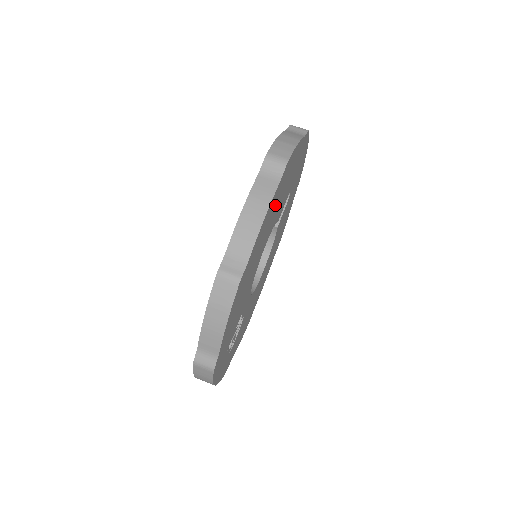
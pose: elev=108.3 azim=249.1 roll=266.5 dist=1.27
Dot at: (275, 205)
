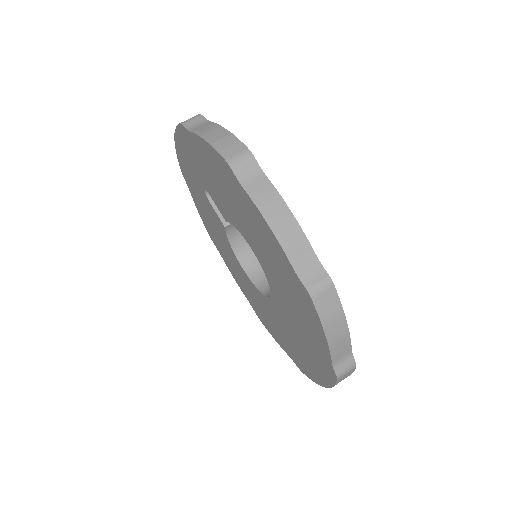
Dot at: occluded
